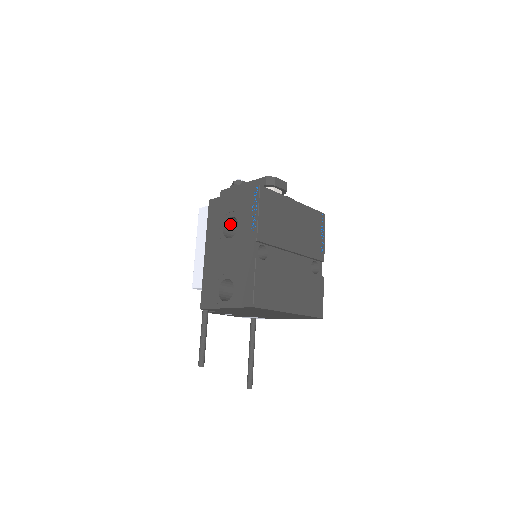
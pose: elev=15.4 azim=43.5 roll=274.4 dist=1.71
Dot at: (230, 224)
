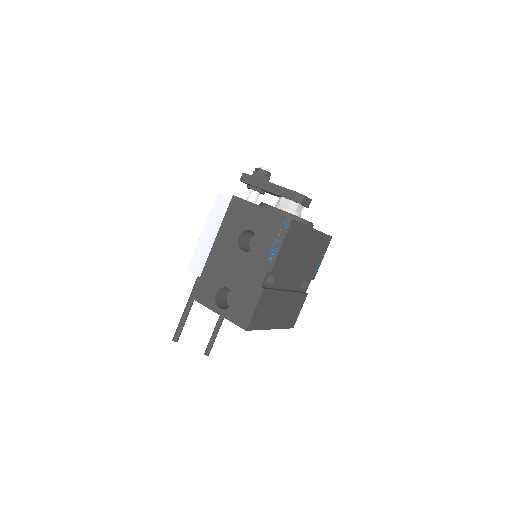
Dot at: (247, 232)
